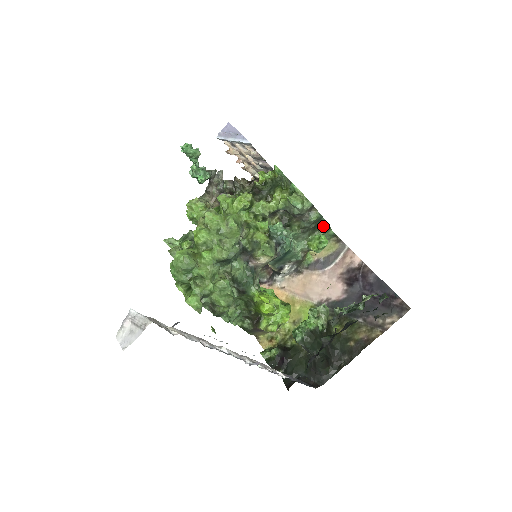
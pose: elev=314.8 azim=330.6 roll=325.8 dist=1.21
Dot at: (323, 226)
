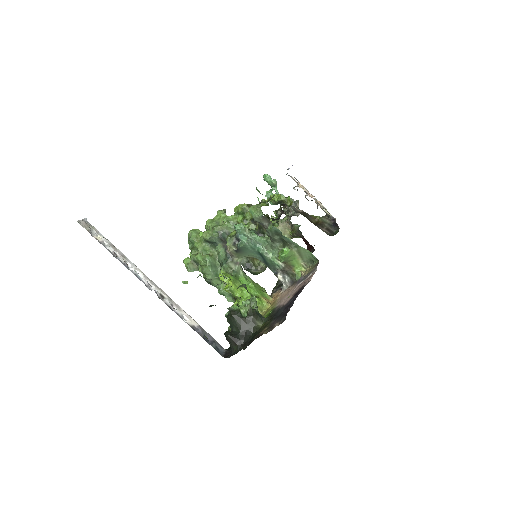
Dot at: (287, 240)
